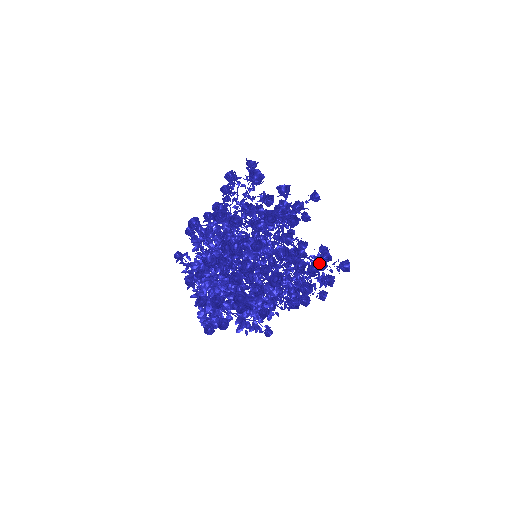
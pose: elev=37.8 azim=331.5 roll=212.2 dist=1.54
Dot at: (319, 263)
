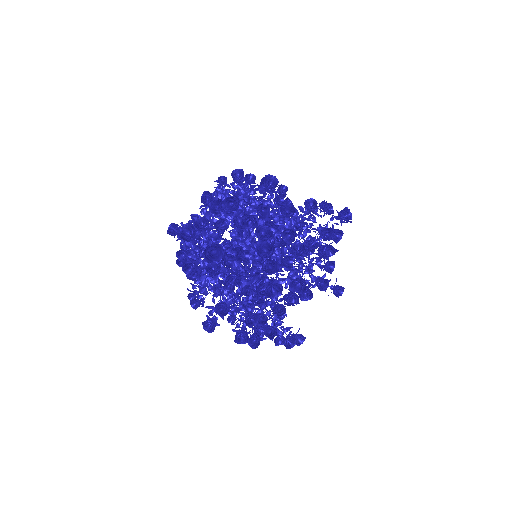
Dot at: (328, 251)
